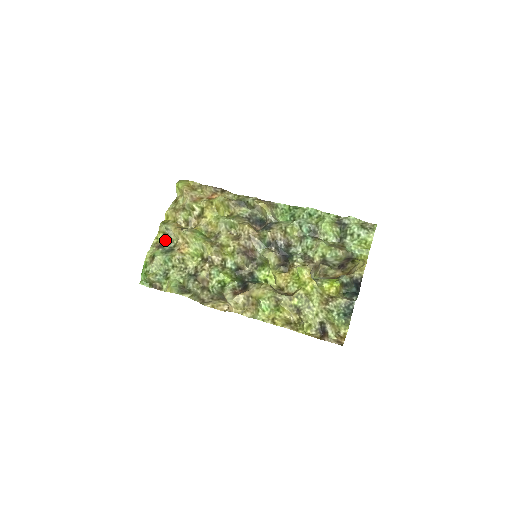
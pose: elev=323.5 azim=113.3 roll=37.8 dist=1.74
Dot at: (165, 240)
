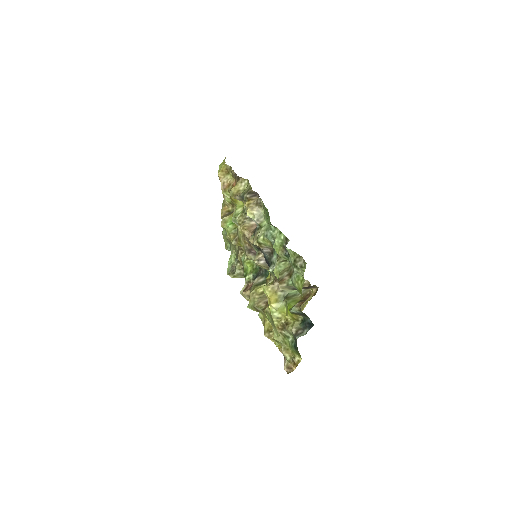
Dot at: occluded
